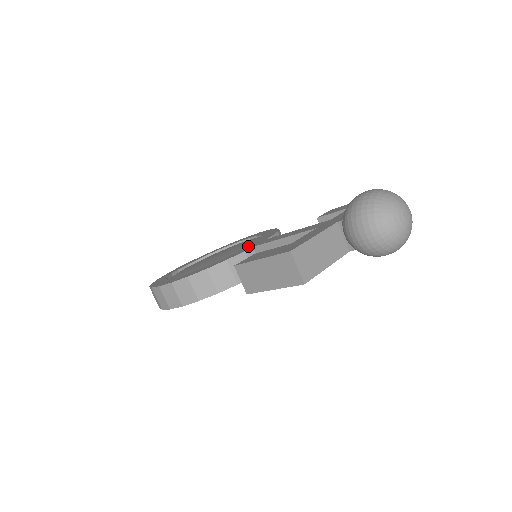
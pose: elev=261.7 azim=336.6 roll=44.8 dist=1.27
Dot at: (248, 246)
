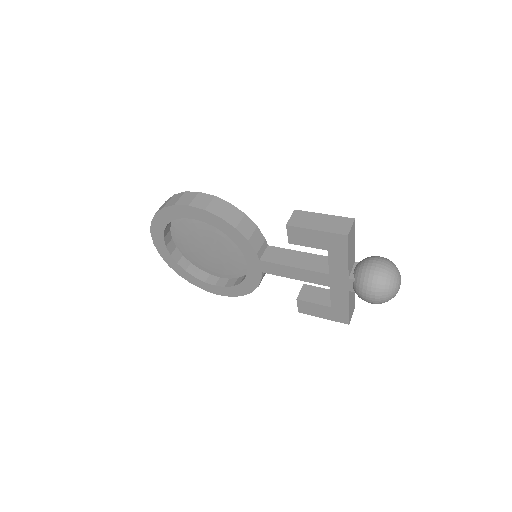
Dot at: occluded
